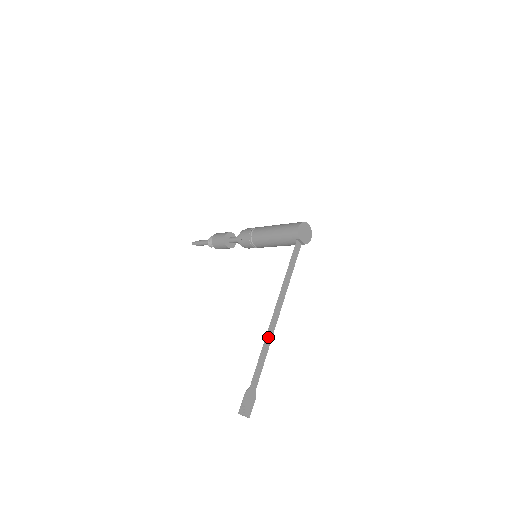
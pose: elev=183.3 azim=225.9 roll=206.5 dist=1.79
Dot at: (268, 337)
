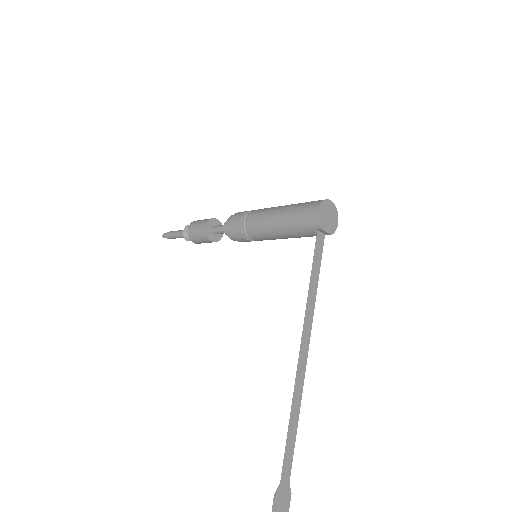
Dot at: (296, 396)
